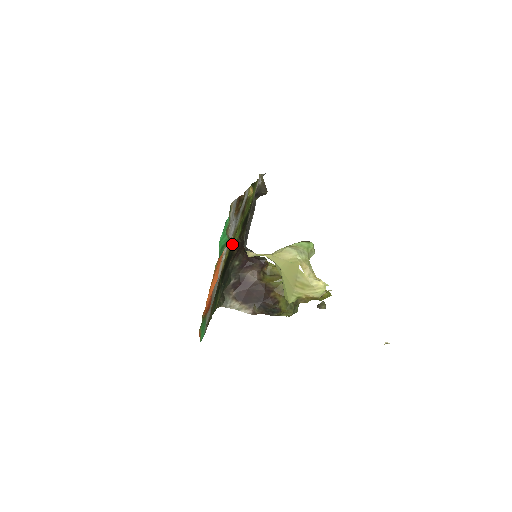
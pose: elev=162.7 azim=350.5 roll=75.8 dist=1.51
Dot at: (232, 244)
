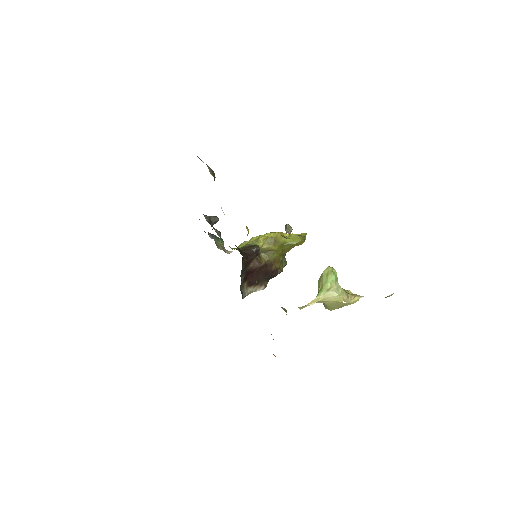
Dot at: occluded
